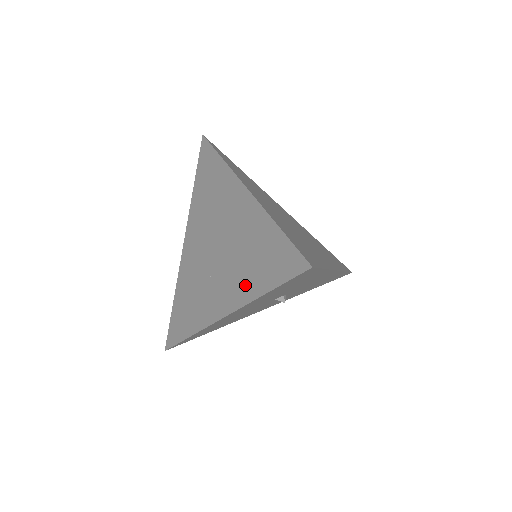
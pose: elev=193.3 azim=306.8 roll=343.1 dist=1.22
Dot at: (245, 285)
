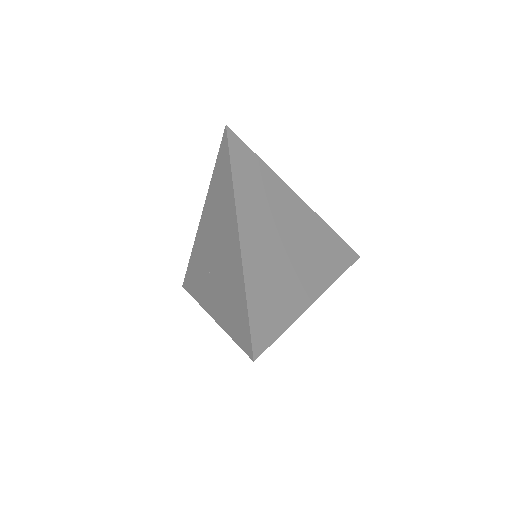
Dot at: (223, 313)
